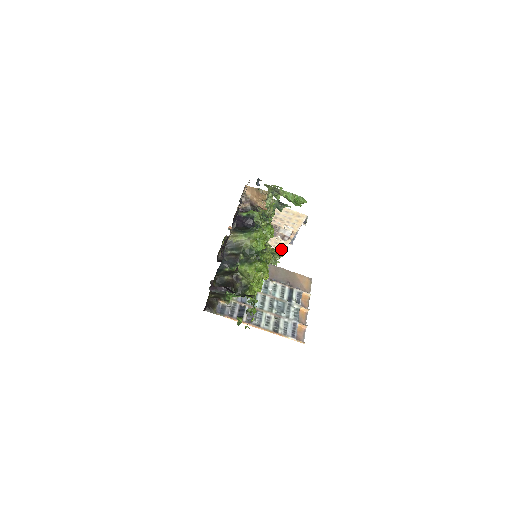
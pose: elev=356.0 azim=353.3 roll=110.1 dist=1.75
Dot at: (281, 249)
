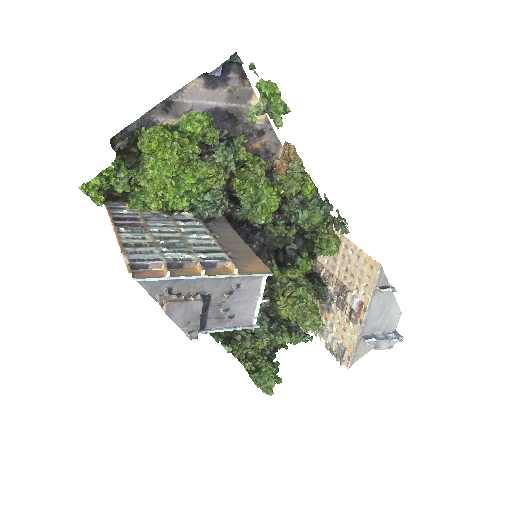
Dot at: (350, 346)
